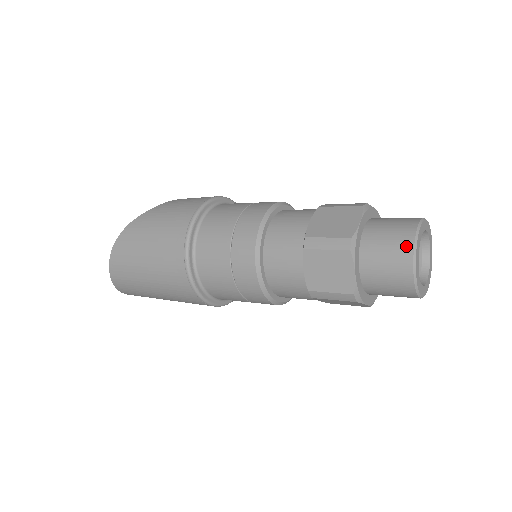
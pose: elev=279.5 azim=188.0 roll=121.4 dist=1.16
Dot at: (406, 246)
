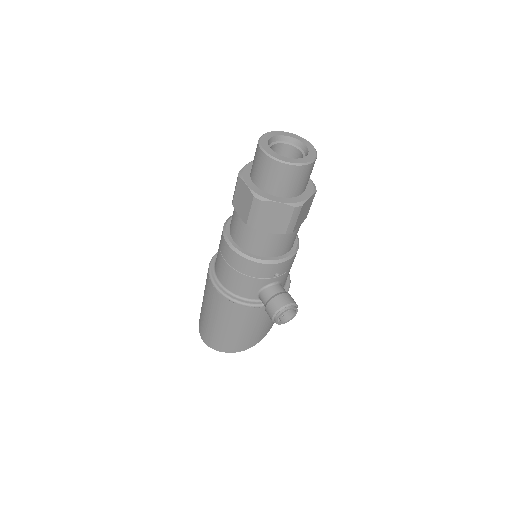
Dot at: occluded
